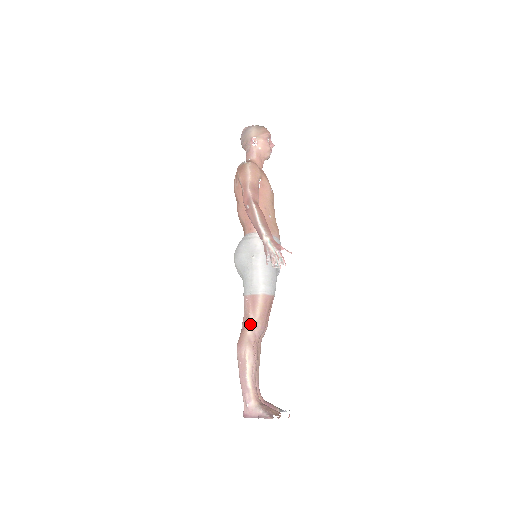
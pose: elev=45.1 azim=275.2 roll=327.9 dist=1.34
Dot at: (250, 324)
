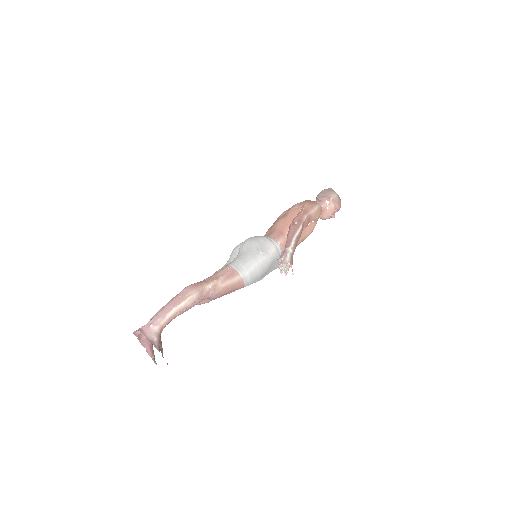
Dot at: (214, 283)
